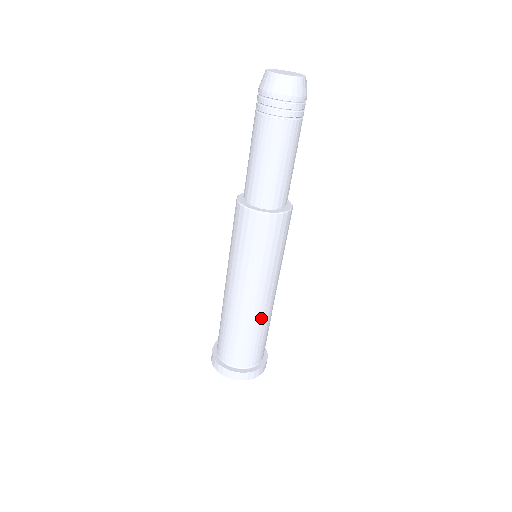
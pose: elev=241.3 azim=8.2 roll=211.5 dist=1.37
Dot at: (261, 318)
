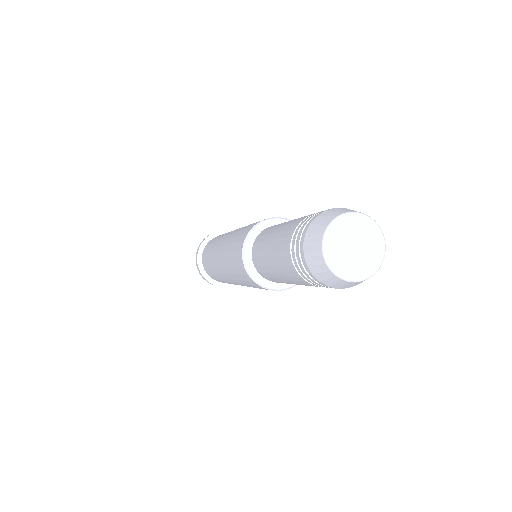
Dot at: (230, 283)
